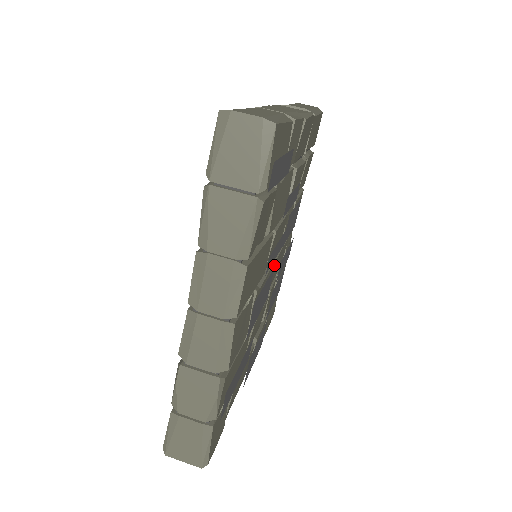
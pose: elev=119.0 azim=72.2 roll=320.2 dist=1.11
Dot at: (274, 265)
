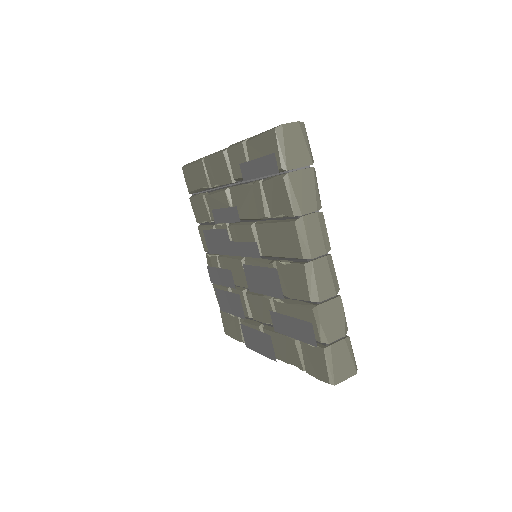
Dot at: occluded
